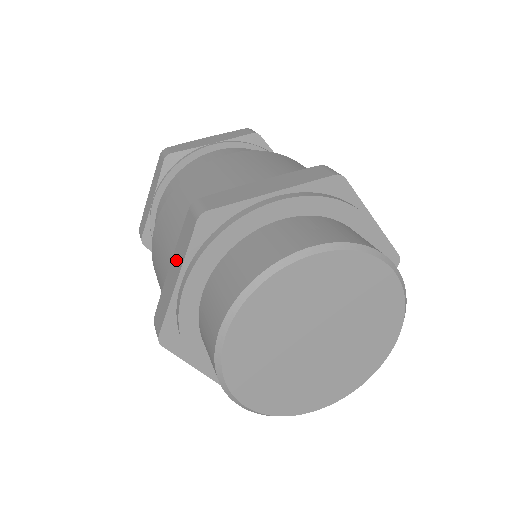
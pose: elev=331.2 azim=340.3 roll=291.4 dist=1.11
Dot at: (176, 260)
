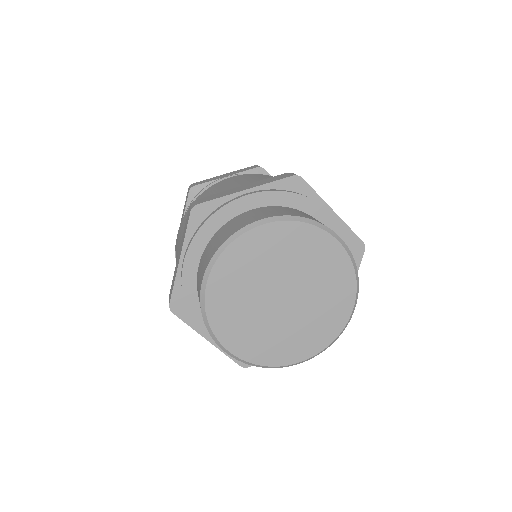
Dot at: (253, 184)
